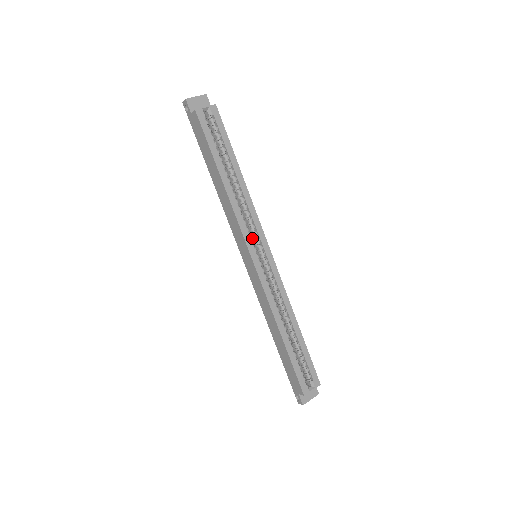
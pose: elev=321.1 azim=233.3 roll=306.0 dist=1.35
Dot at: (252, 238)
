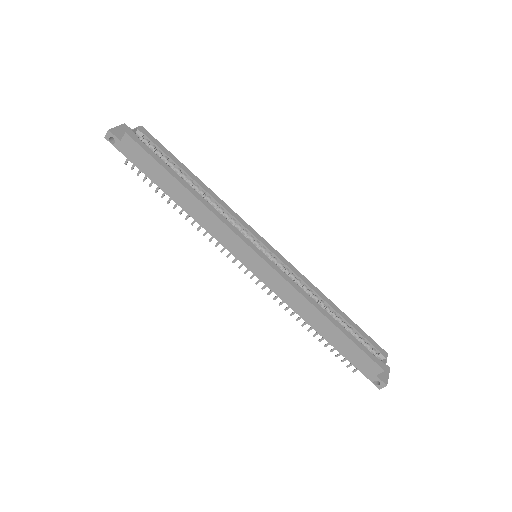
Dot at: occluded
